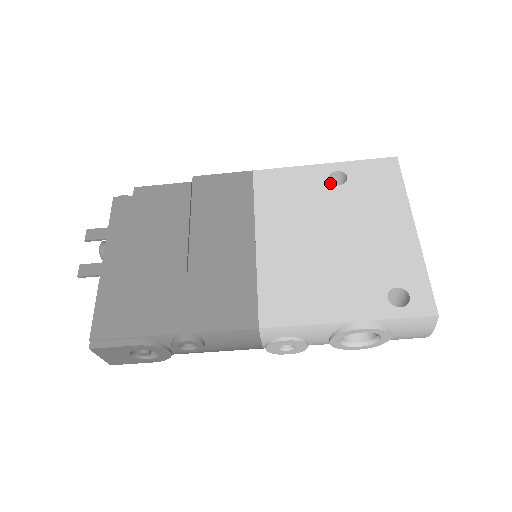
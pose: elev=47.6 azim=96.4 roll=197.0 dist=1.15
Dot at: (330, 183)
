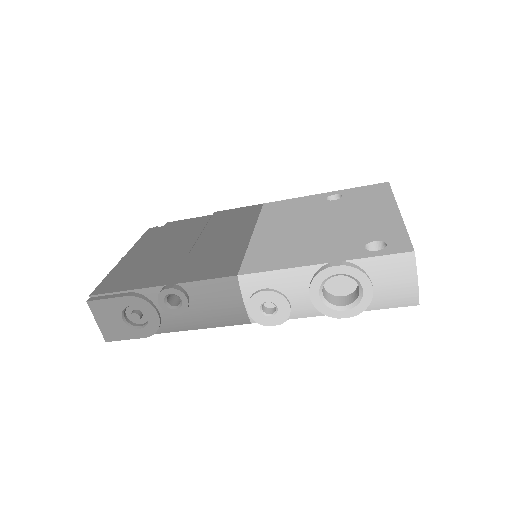
Dot at: (326, 200)
